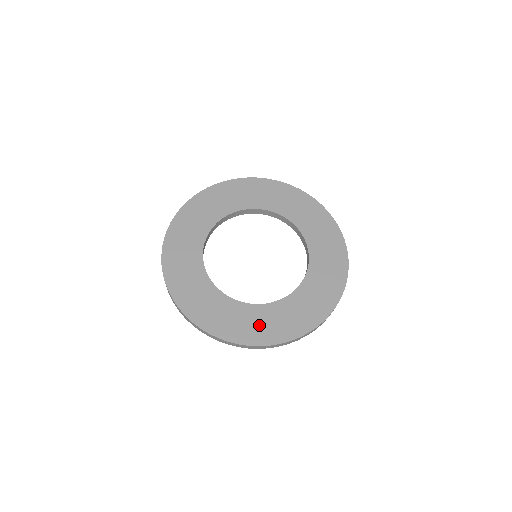
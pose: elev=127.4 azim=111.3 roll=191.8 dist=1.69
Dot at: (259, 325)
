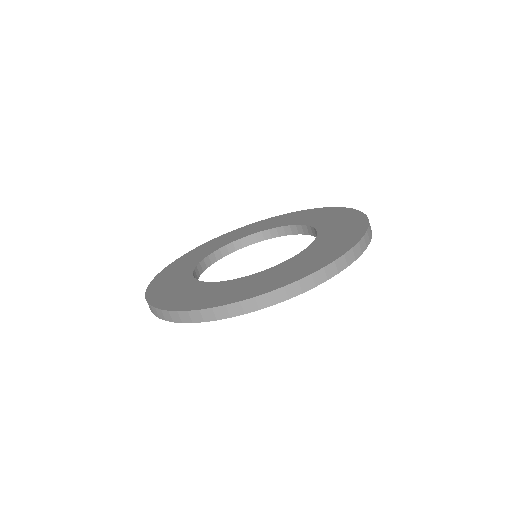
Dot at: (297, 267)
